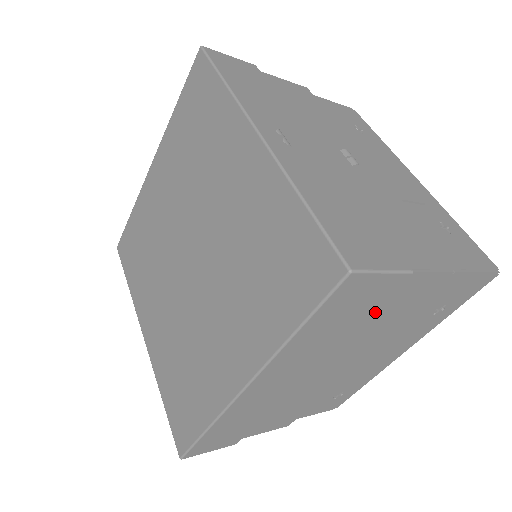
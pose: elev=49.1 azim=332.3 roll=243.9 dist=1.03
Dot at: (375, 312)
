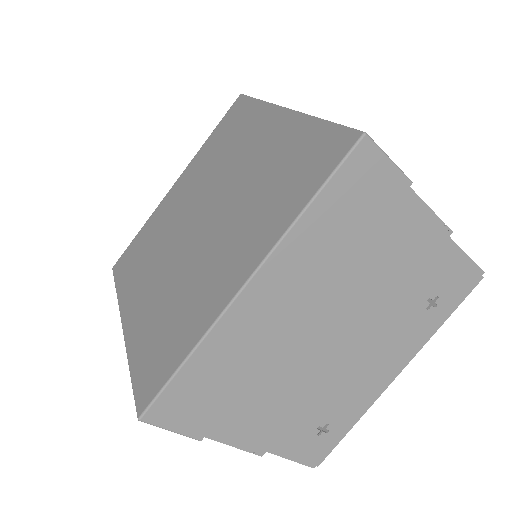
Dot at: (377, 240)
